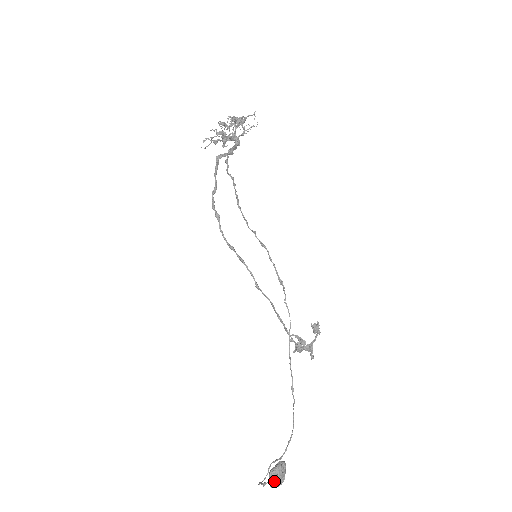
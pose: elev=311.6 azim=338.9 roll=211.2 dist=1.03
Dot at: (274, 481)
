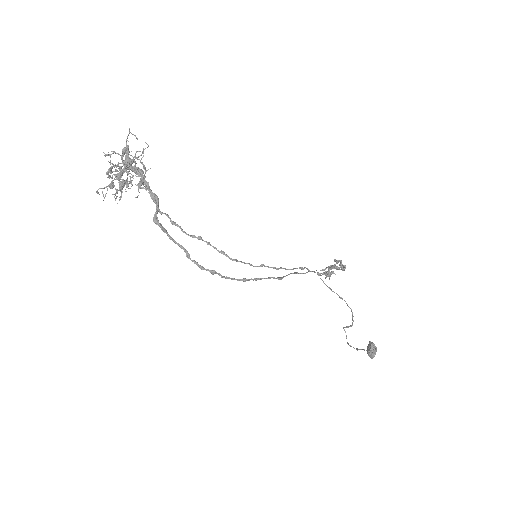
Dot at: (374, 356)
